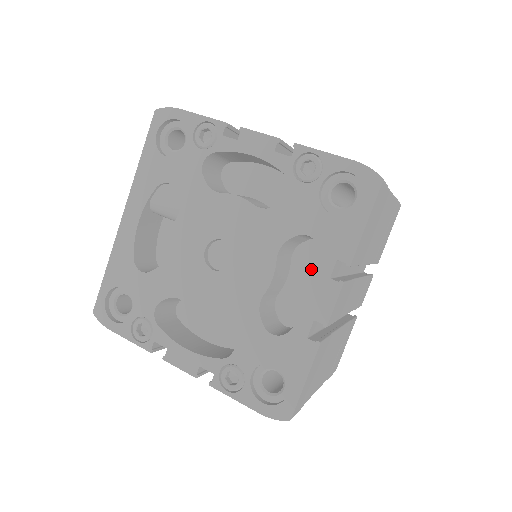
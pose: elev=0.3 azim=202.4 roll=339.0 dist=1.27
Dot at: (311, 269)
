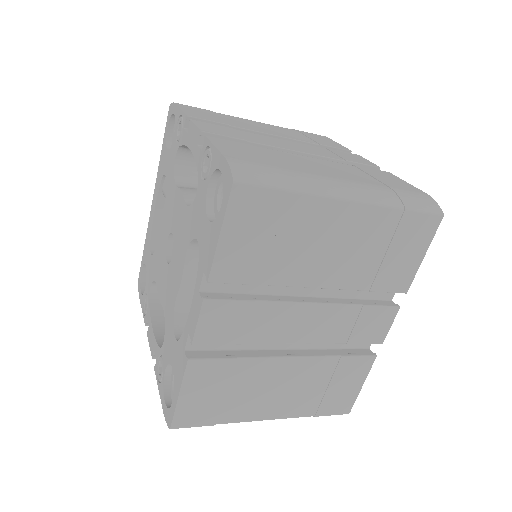
Dot at: occluded
